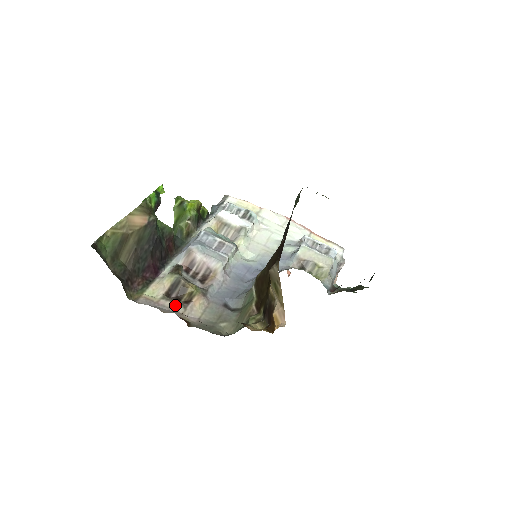
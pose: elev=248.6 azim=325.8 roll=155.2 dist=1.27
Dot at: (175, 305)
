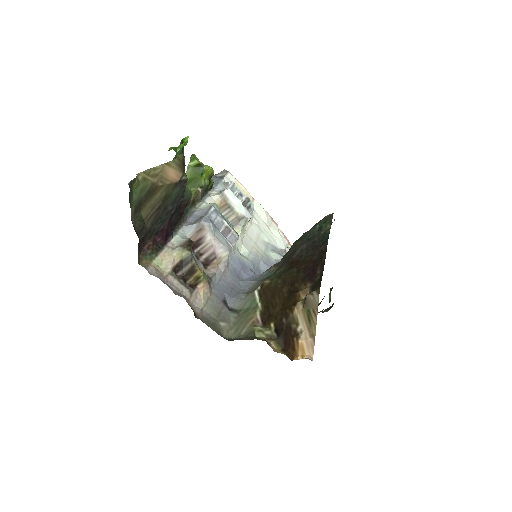
Dot at: (183, 287)
